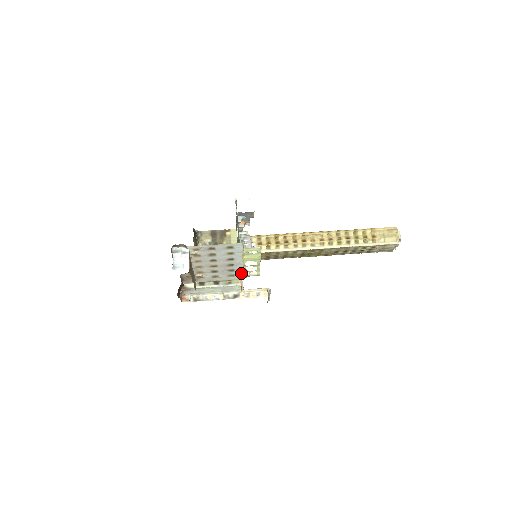
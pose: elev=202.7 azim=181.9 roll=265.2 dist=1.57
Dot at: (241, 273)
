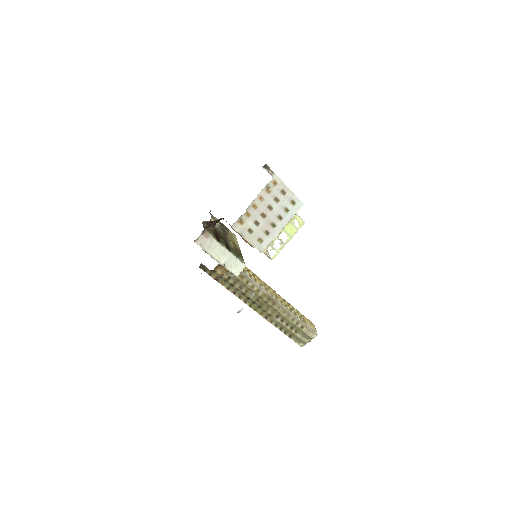
Dot at: (269, 243)
